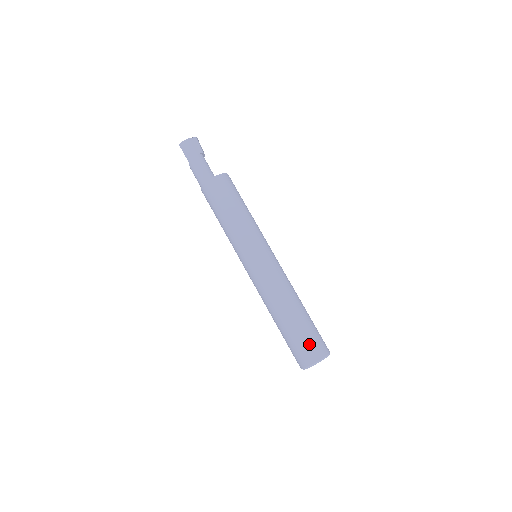
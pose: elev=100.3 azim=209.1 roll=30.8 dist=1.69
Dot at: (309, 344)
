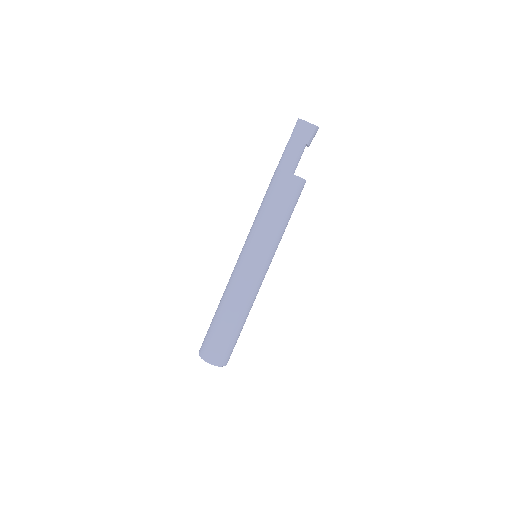
Dot at: (215, 347)
